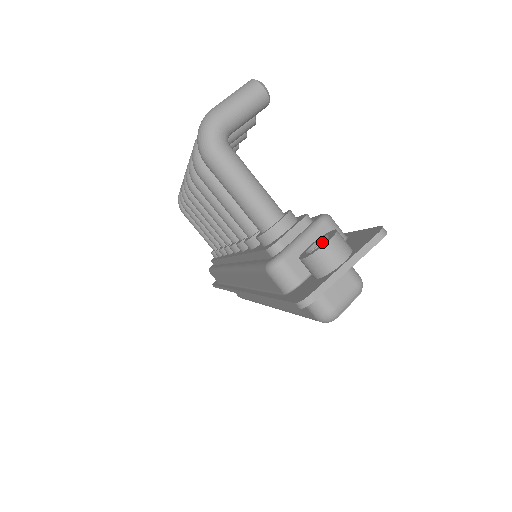
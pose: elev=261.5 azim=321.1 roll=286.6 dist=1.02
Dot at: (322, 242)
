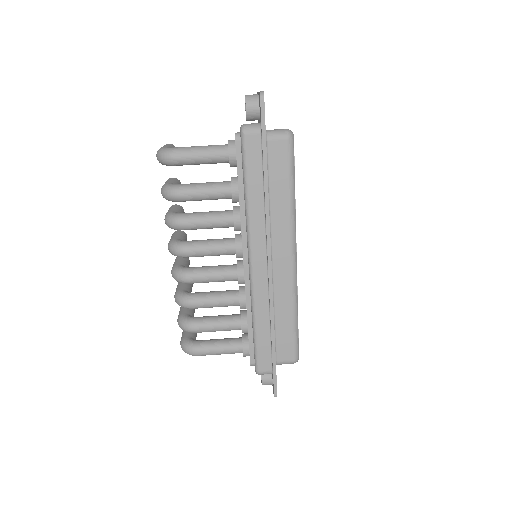
Dot at: occluded
